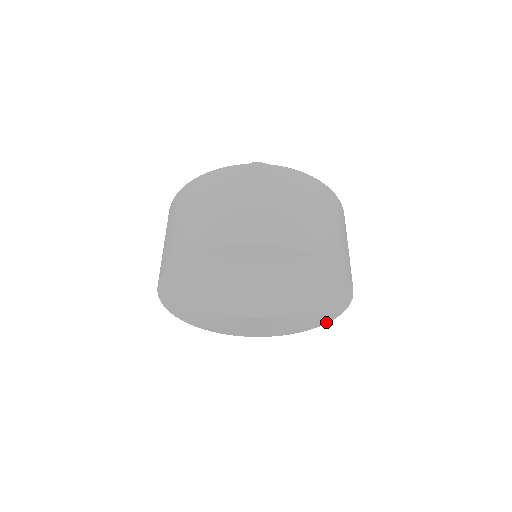
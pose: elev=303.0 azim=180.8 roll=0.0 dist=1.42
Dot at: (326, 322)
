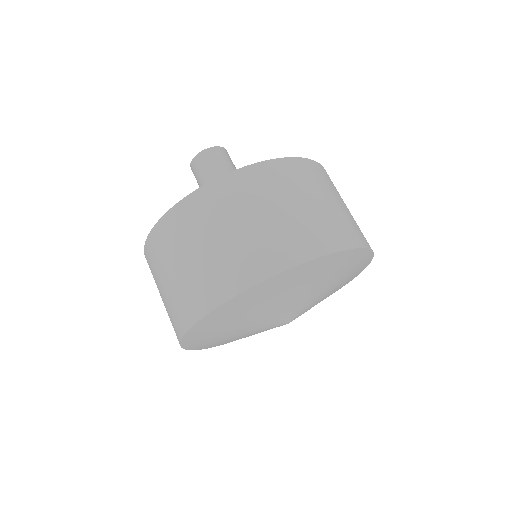
Dot at: occluded
